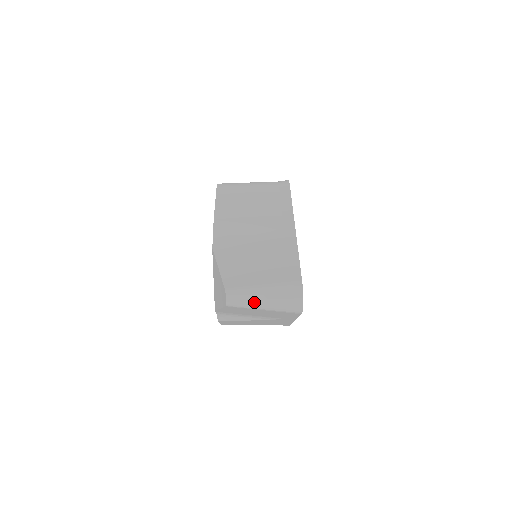
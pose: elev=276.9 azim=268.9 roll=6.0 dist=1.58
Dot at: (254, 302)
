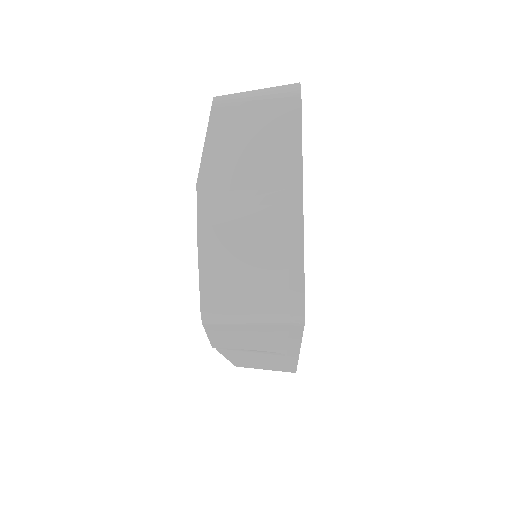
Dot at: occluded
